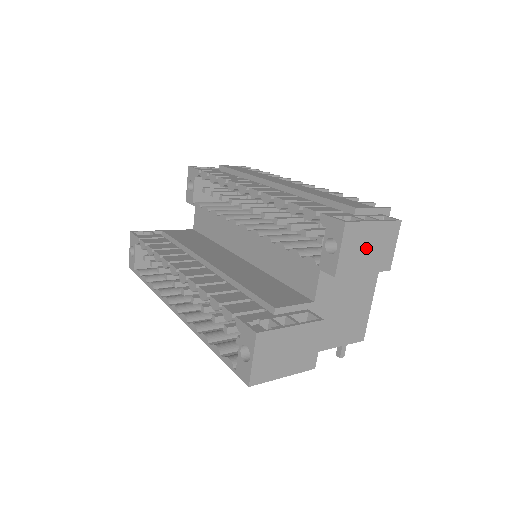
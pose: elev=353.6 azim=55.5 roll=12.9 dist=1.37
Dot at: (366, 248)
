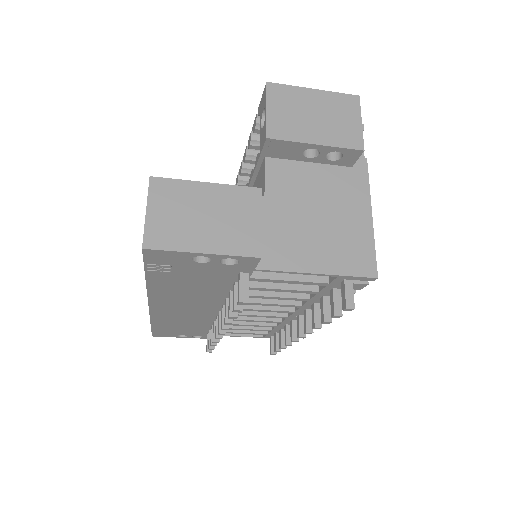
Dot at: (310, 115)
